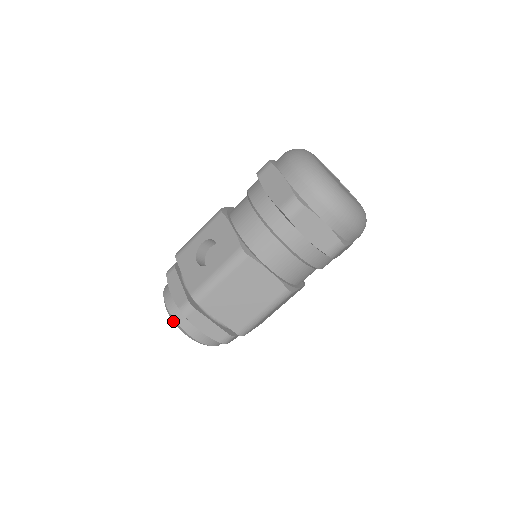
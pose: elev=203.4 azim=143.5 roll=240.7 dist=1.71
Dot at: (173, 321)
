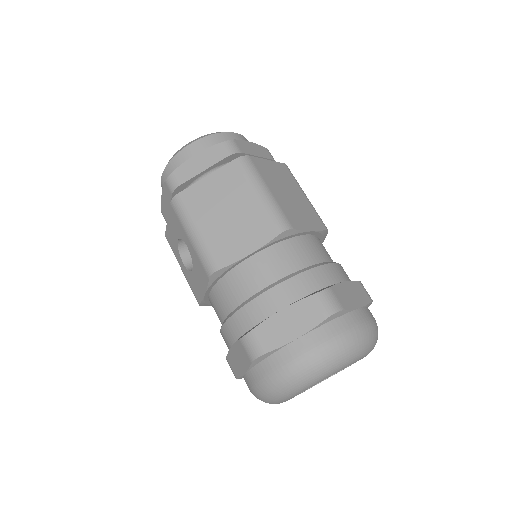
Dot at: occluded
